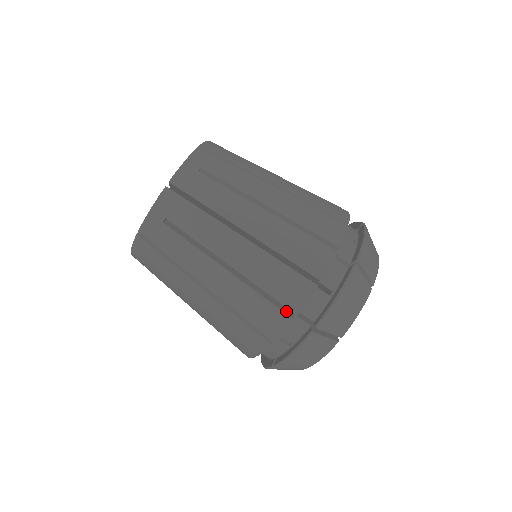
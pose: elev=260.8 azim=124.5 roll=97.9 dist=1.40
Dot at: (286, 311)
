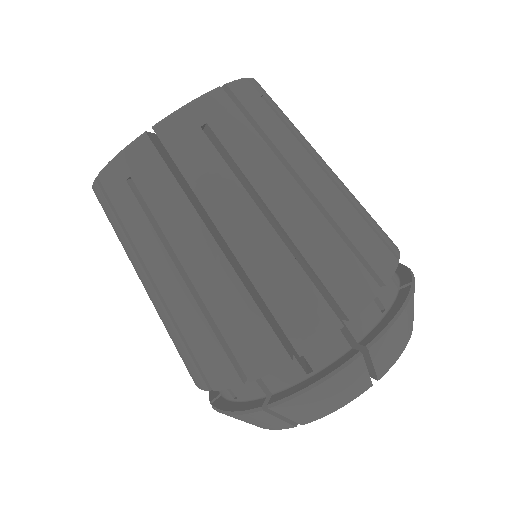
Dot at: (332, 313)
